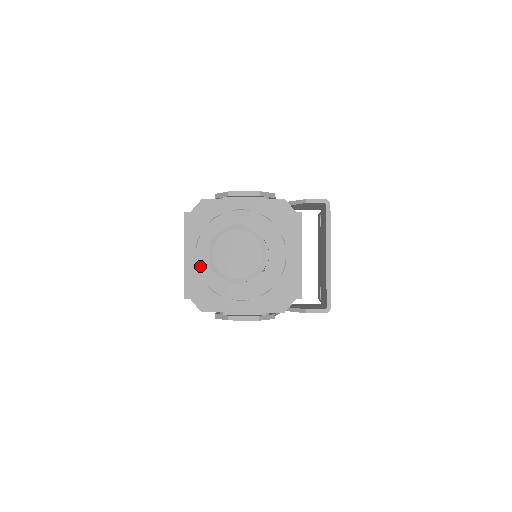
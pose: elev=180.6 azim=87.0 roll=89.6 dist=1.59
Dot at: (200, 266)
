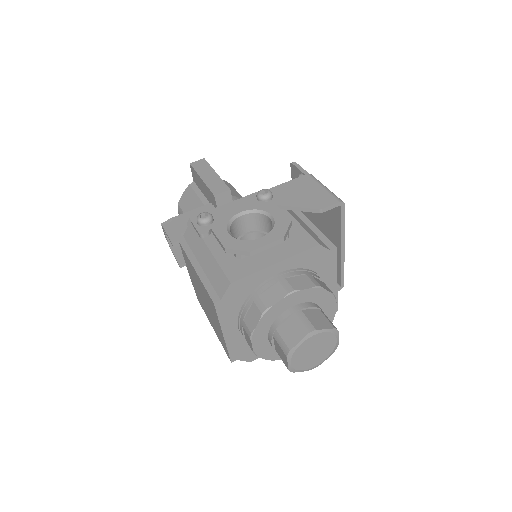
Dot at: (258, 352)
